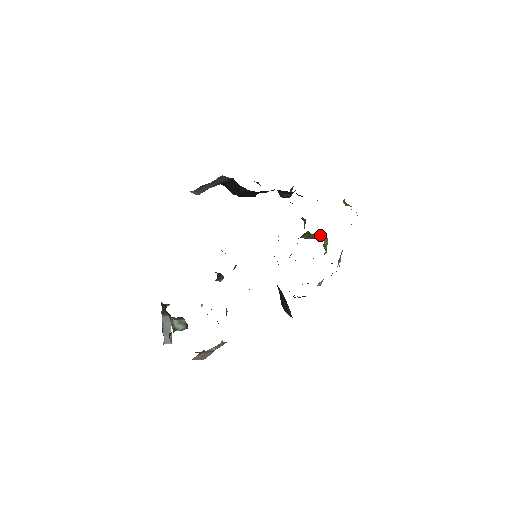
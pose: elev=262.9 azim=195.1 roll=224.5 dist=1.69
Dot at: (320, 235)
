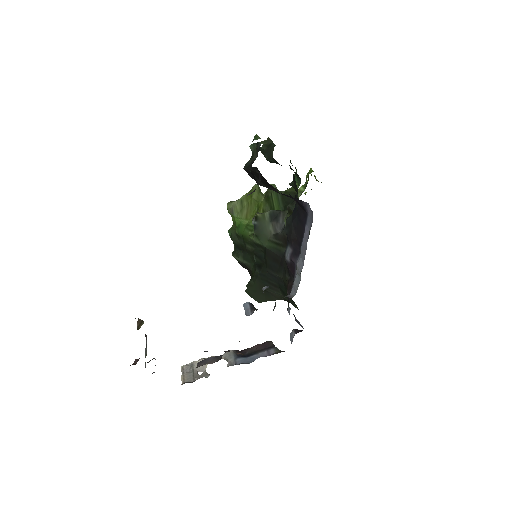
Dot at: occluded
